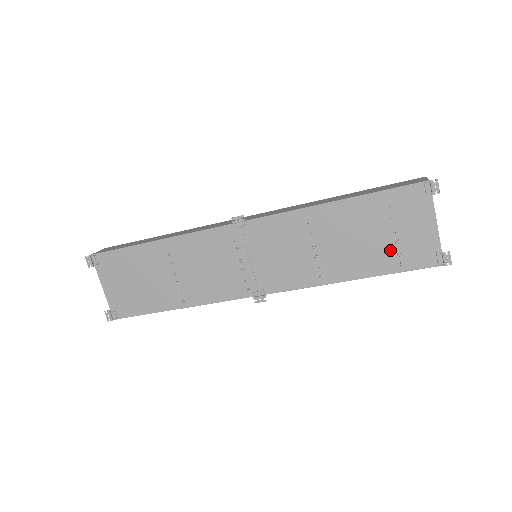
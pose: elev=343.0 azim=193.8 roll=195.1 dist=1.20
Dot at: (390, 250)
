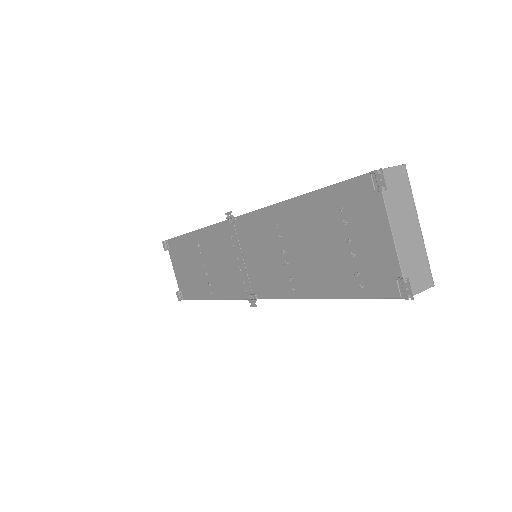
Dot at: (348, 266)
